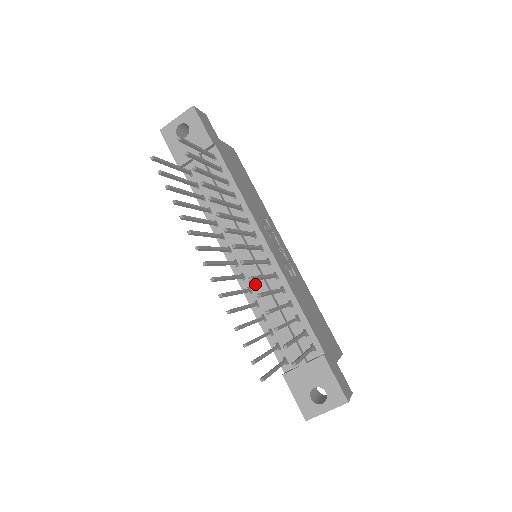
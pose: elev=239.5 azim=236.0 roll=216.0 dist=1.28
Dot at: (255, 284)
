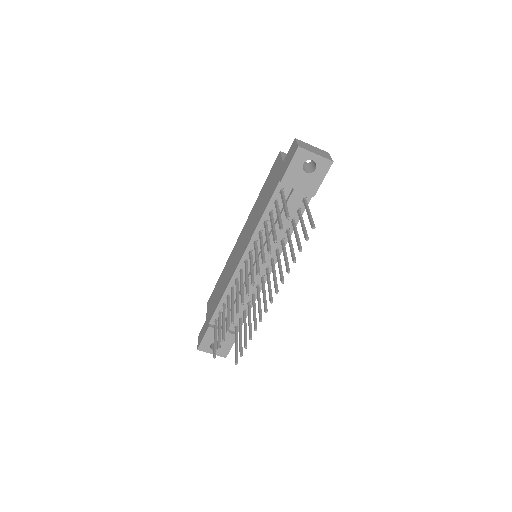
Dot at: (243, 279)
